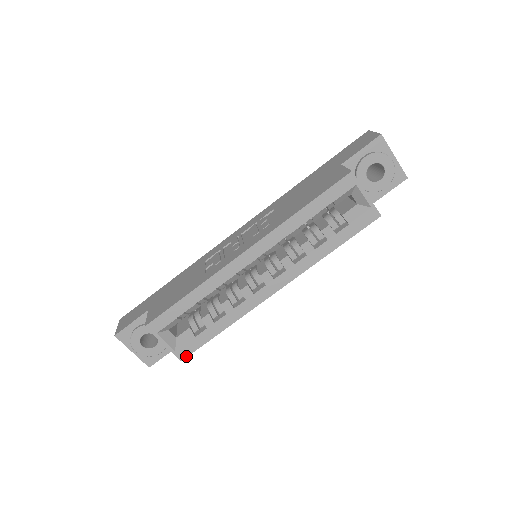
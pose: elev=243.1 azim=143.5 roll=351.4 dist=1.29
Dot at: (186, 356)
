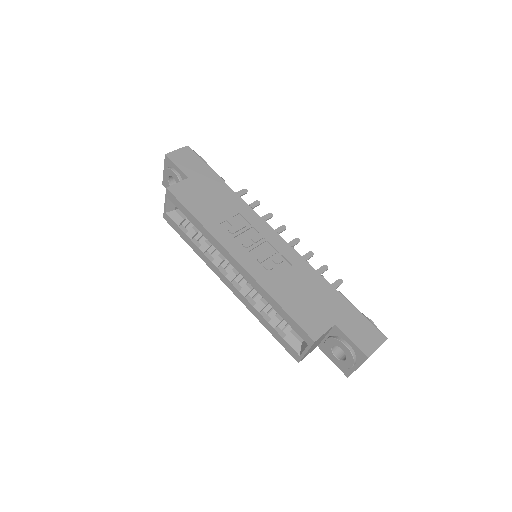
Dot at: (167, 221)
